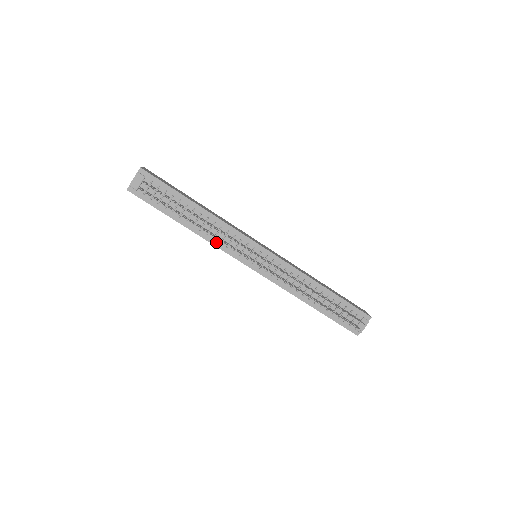
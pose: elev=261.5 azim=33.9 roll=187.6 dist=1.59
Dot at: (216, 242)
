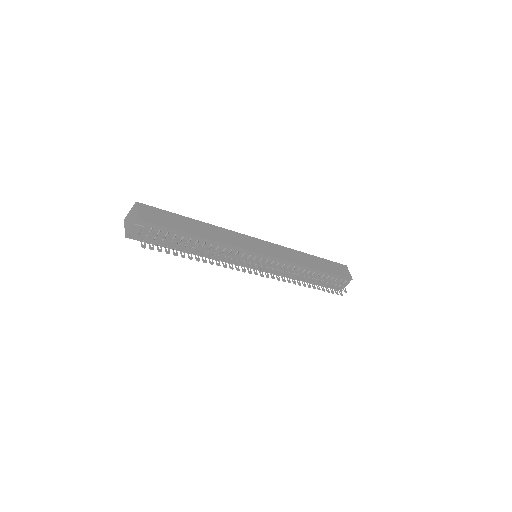
Dot at: (219, 258)
